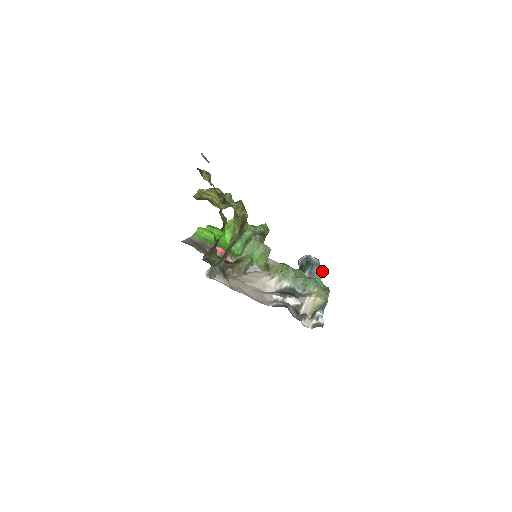
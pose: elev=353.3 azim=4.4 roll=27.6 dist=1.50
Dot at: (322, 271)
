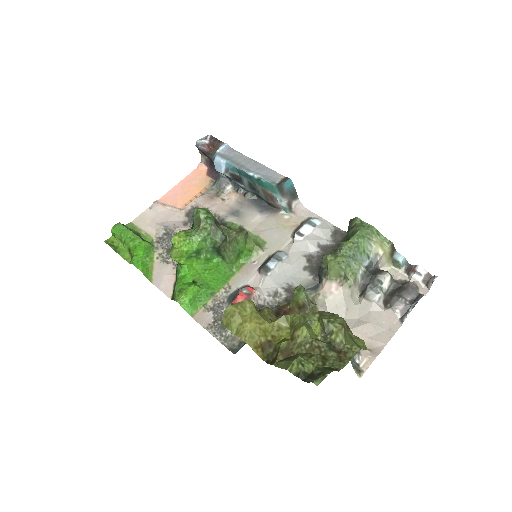
Dot at: (289, 181)
